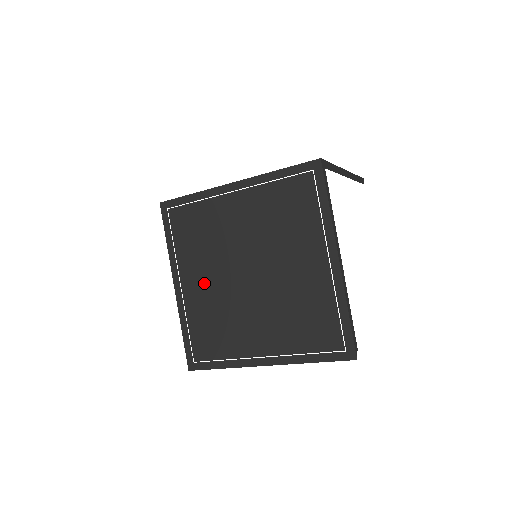
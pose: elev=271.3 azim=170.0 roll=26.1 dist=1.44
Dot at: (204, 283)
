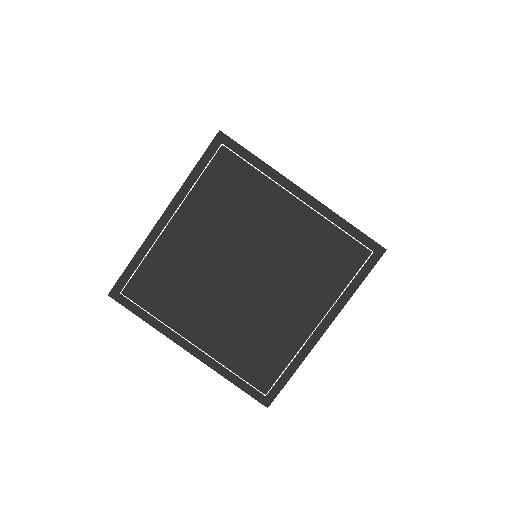
Dot at: (196, 241)
